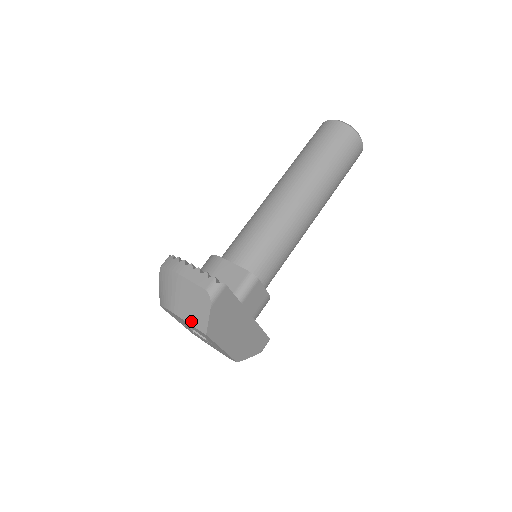
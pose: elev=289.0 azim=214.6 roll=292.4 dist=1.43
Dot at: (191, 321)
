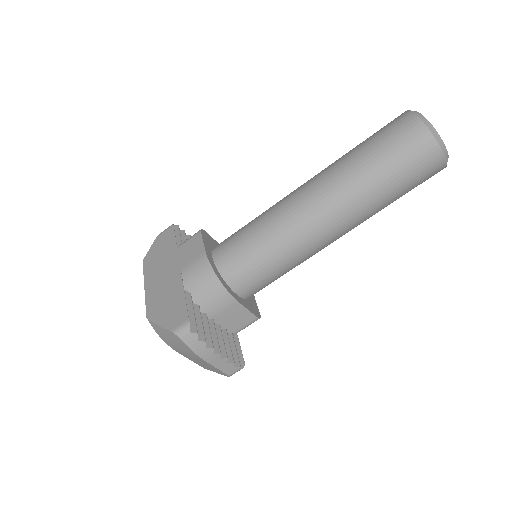
Dot at: (193, 361)
